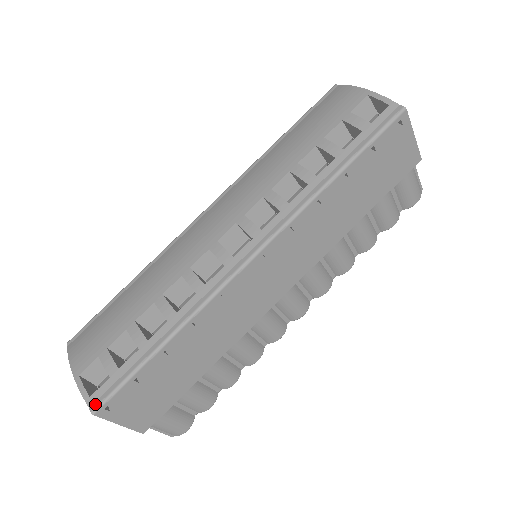
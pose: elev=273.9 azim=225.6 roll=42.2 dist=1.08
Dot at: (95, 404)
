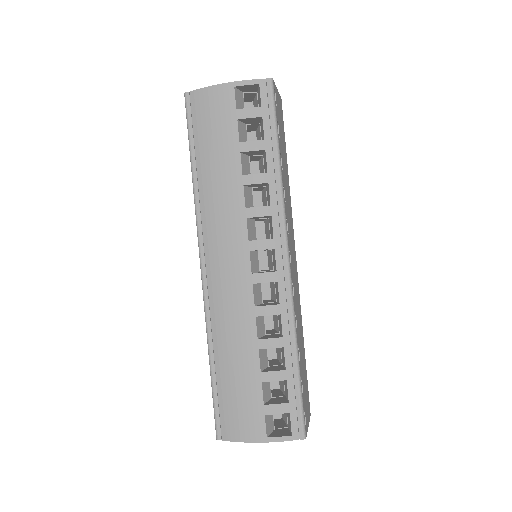
Dot at: (300, 433)
